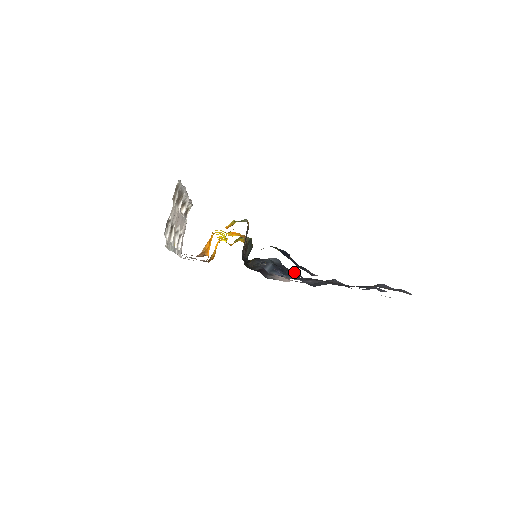
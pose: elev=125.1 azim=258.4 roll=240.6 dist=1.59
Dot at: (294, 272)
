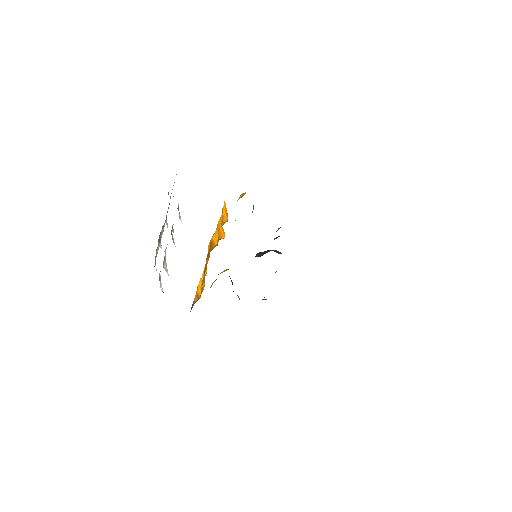
Dot at: occluded
